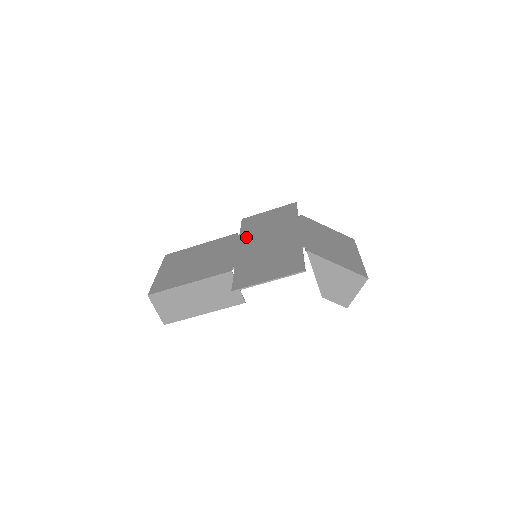
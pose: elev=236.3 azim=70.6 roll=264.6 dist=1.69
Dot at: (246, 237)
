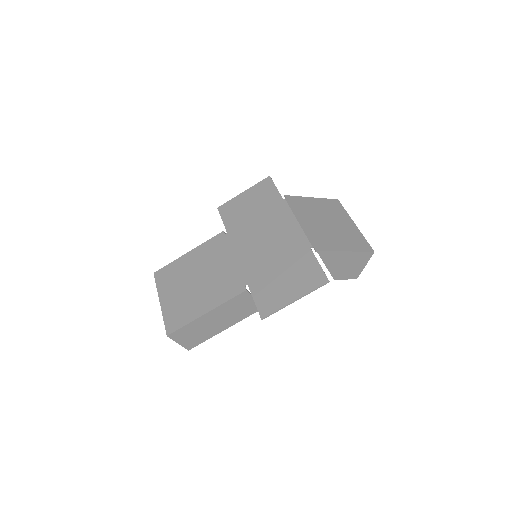
Dot at: (237, 237)
